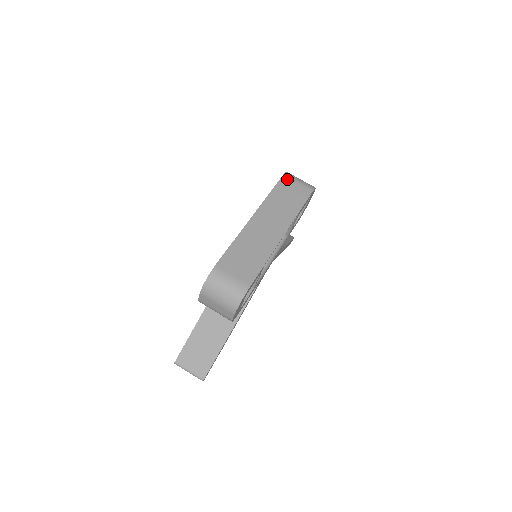
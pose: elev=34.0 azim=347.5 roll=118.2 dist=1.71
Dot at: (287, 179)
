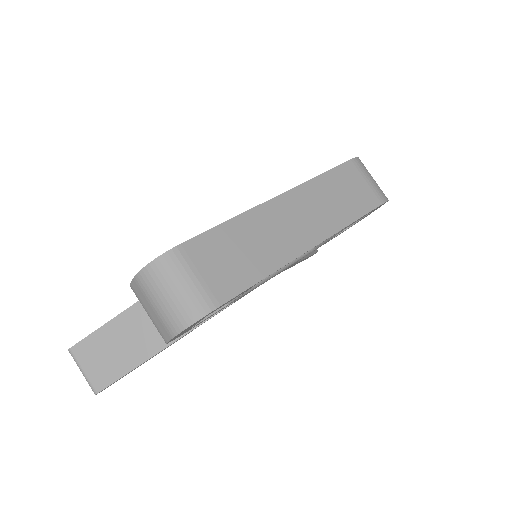
Dot at: (355, 167)
